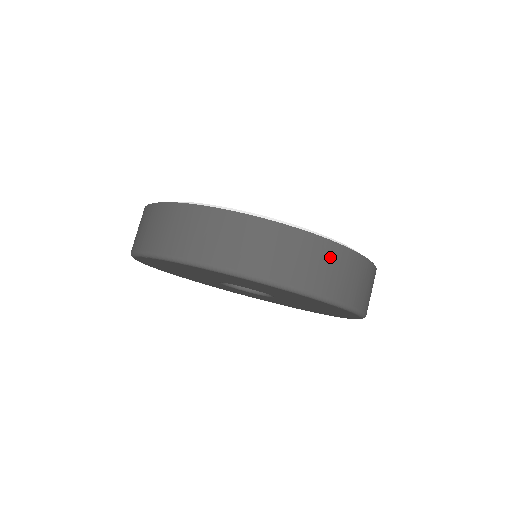
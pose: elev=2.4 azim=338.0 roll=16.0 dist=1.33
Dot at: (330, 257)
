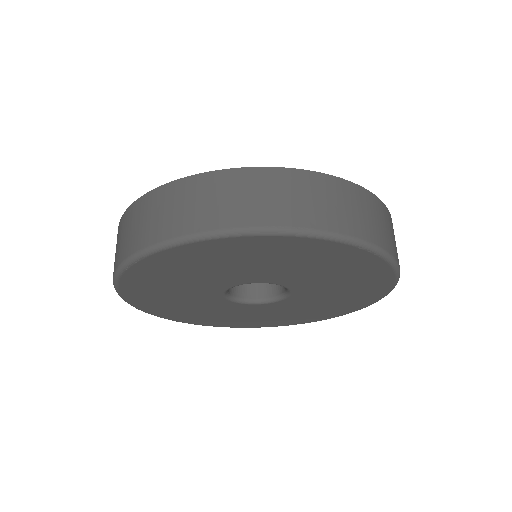
Dot at: (348, 196)
